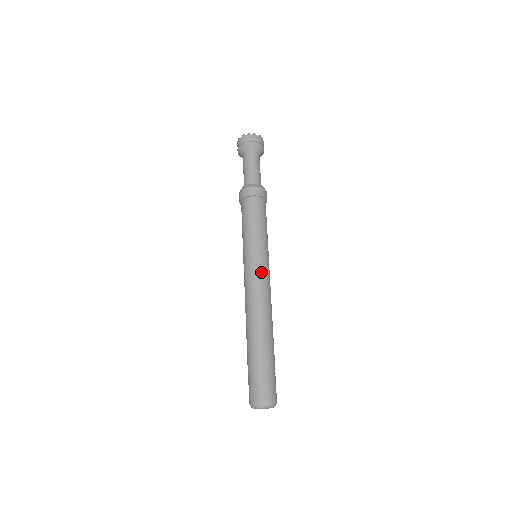
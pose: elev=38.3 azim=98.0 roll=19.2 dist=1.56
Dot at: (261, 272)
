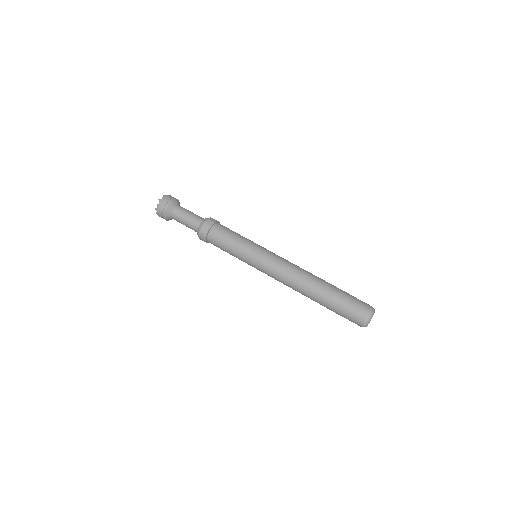
Dot at: (270, 261)
